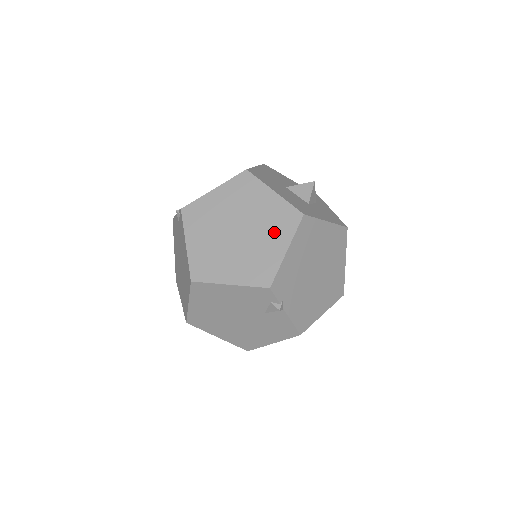
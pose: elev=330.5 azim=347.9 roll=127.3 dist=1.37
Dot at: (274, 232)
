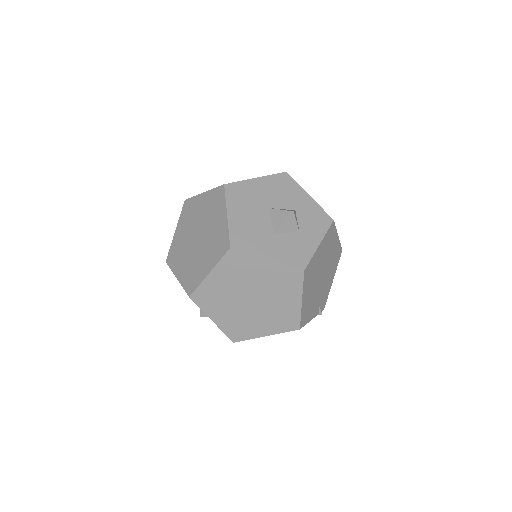
Dot at: (211, 252)
